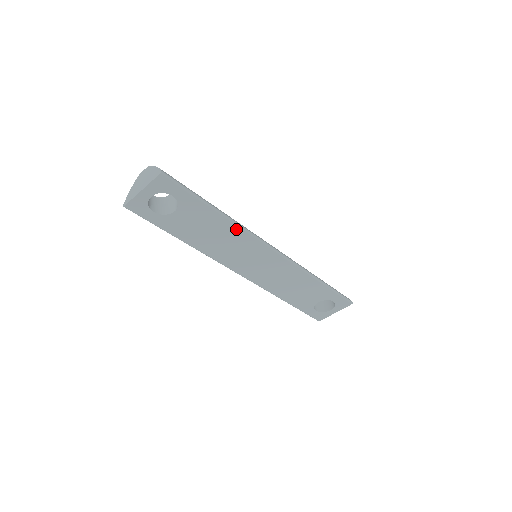
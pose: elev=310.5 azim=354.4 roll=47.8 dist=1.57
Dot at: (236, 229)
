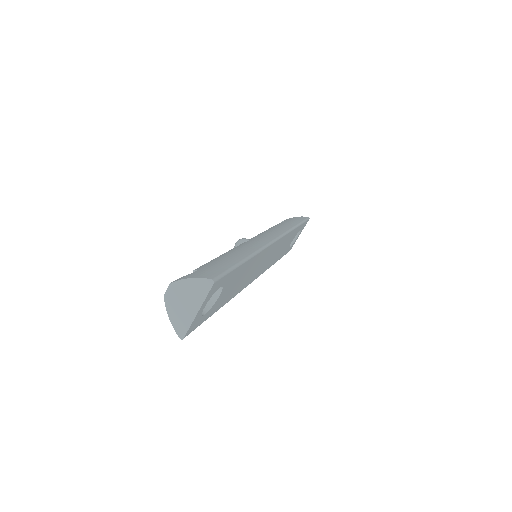
Dot at: (257, 256)
